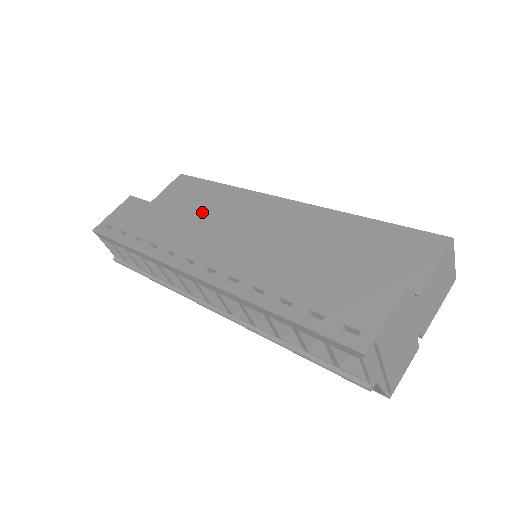
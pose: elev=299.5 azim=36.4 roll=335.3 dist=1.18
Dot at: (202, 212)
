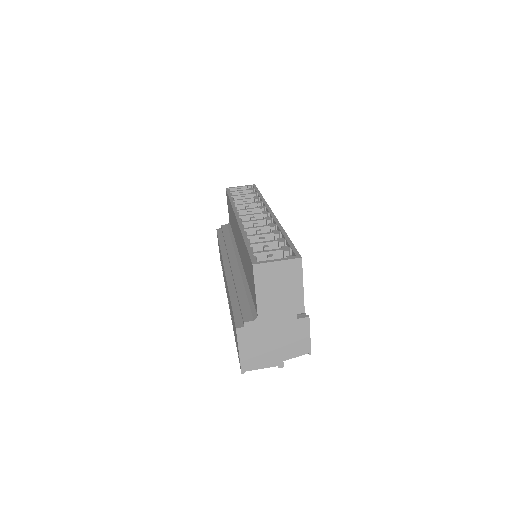
Dot at: (233, 230)
